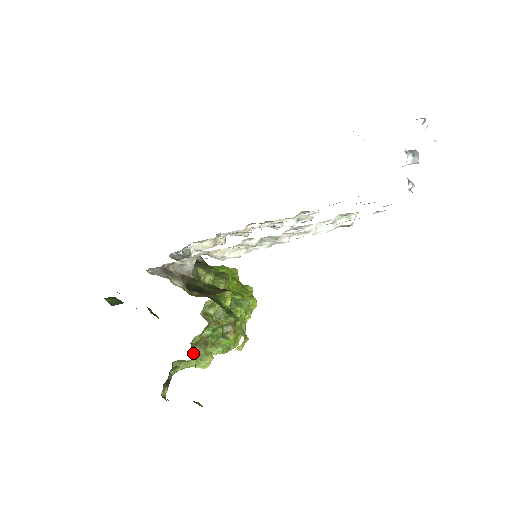
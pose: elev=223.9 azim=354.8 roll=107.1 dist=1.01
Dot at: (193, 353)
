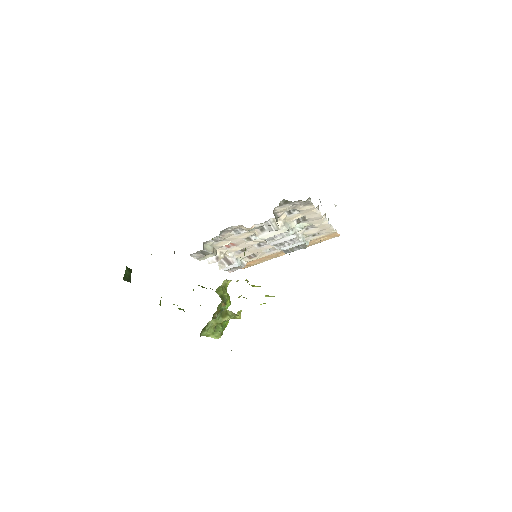
Dot at: occluded
